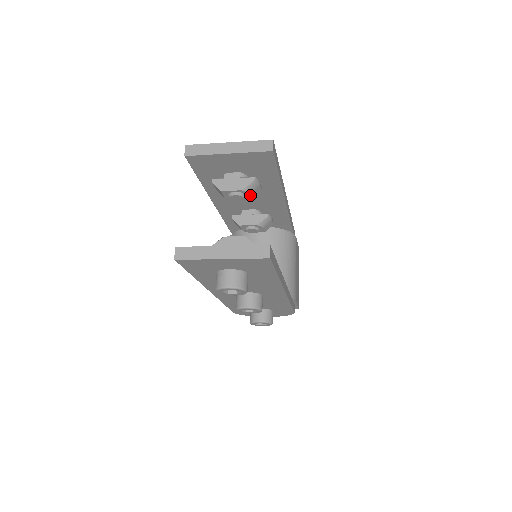
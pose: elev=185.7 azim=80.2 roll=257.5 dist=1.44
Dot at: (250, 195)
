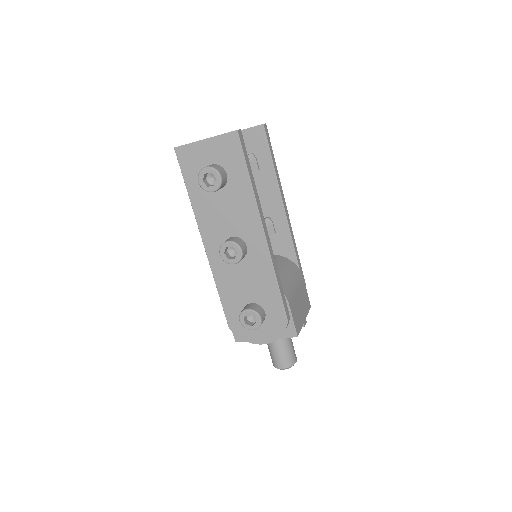
Dot at: occluded
